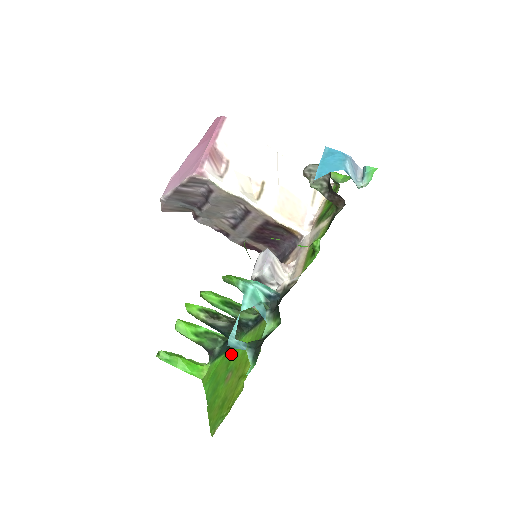
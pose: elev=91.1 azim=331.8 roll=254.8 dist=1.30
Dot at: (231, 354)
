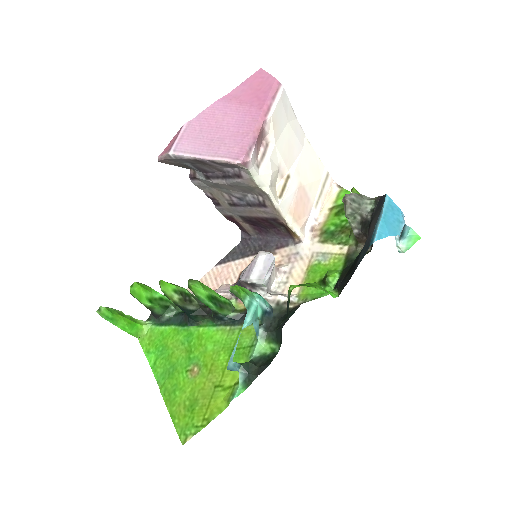
Dot at: (192, 338)
